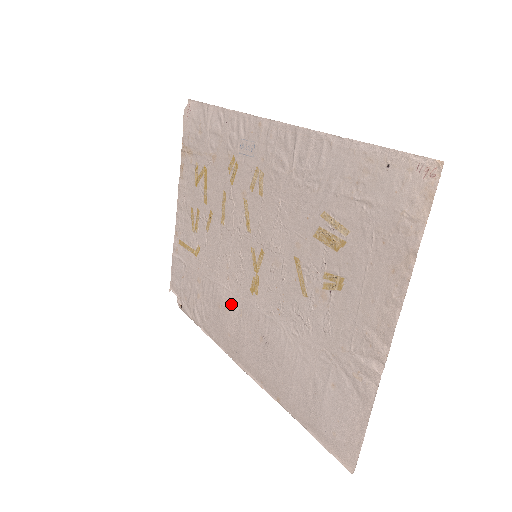
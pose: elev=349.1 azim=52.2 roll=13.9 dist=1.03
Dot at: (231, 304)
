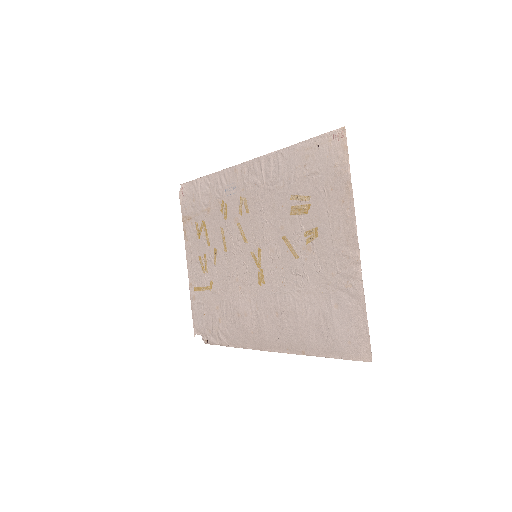
Dot at: (247, 306)
